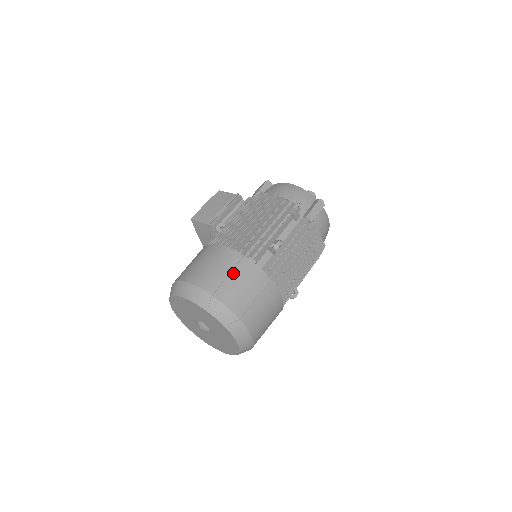
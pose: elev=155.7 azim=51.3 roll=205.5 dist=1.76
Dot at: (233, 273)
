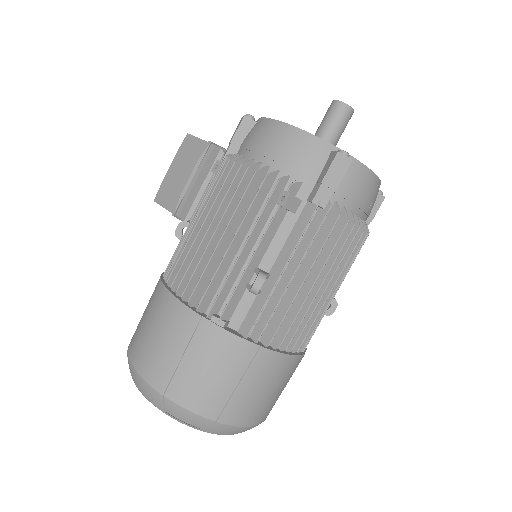
Dot at: (189, 352)
